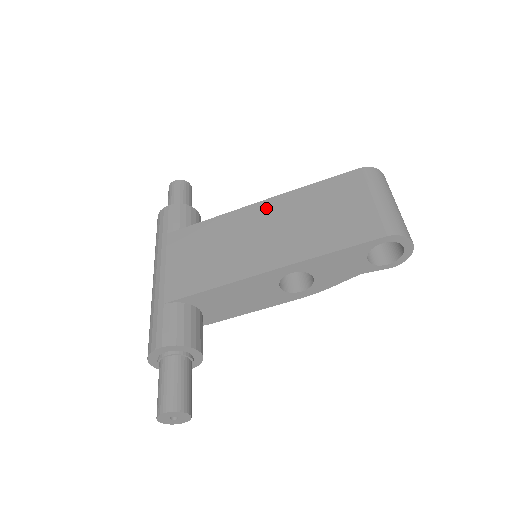
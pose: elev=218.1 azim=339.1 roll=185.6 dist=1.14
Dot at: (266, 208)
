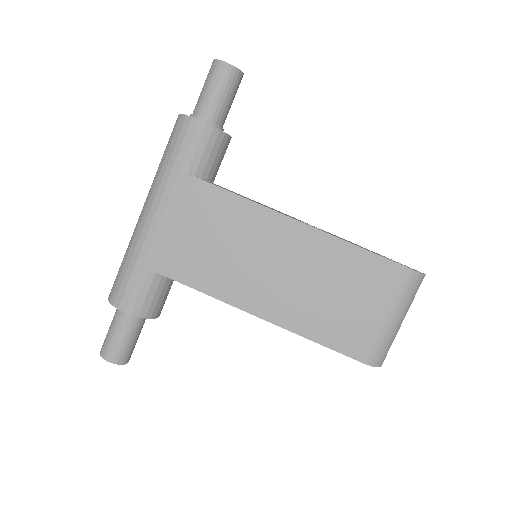
Dot at: (294, 235)
